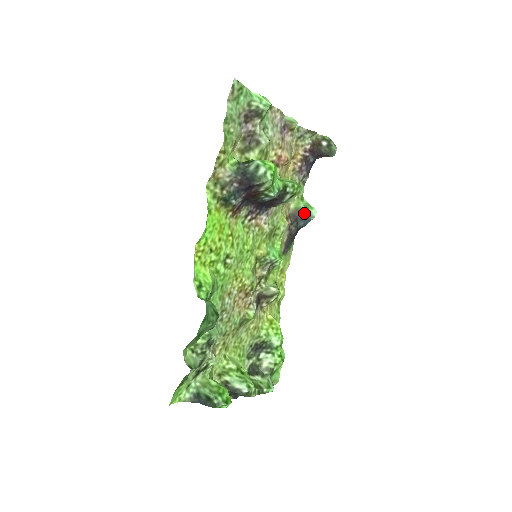
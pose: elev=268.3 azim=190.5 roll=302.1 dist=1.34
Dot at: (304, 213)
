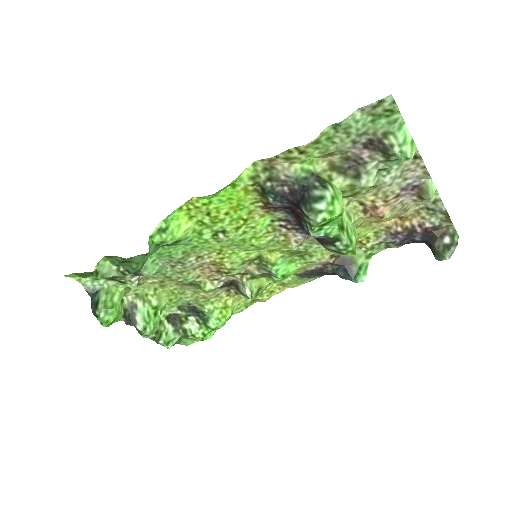
Dot at: (353, 269)
